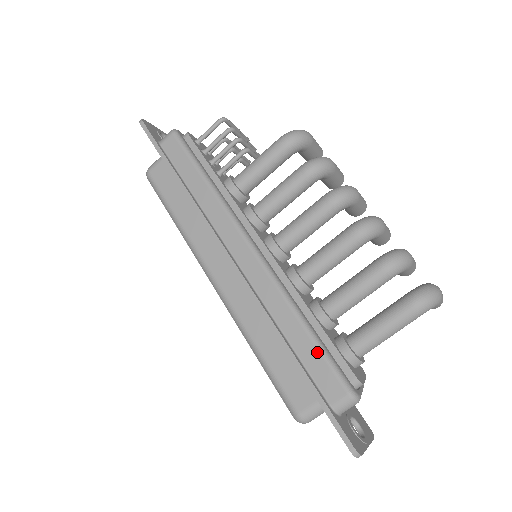
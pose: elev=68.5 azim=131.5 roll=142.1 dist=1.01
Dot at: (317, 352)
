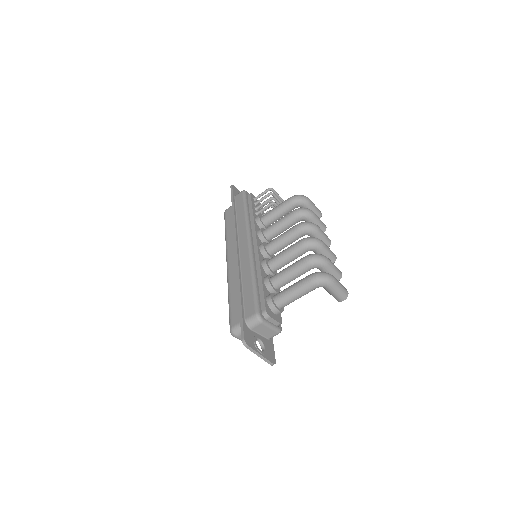
Dot at: (252, 293)
